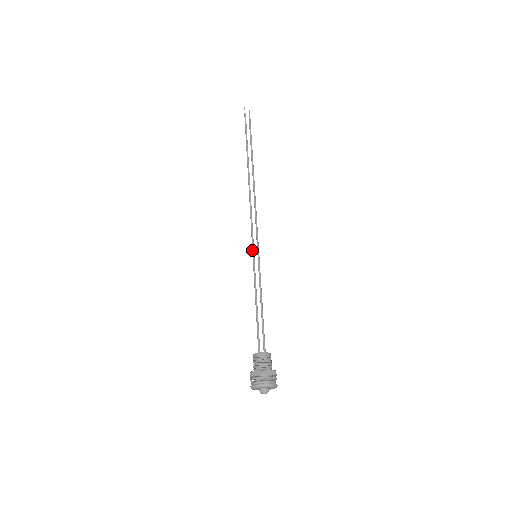
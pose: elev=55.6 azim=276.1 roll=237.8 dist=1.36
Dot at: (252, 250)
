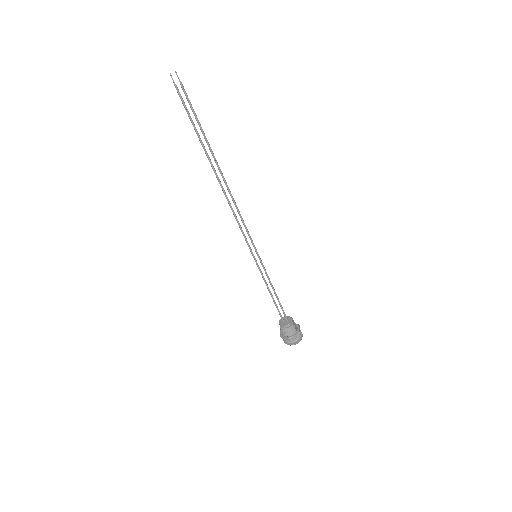
Dot at: occluded
